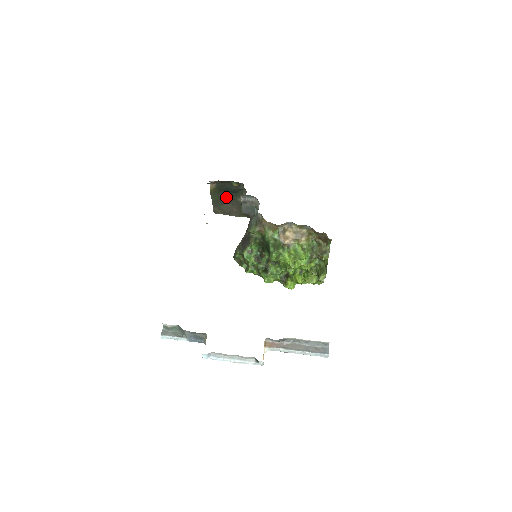
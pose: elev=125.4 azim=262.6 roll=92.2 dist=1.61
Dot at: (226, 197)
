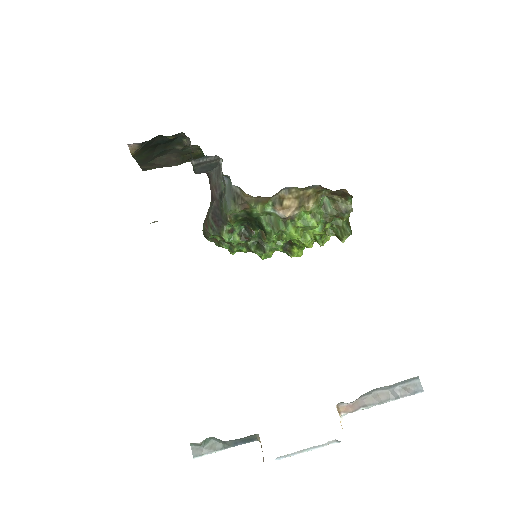
Dot at: (157, 151)
